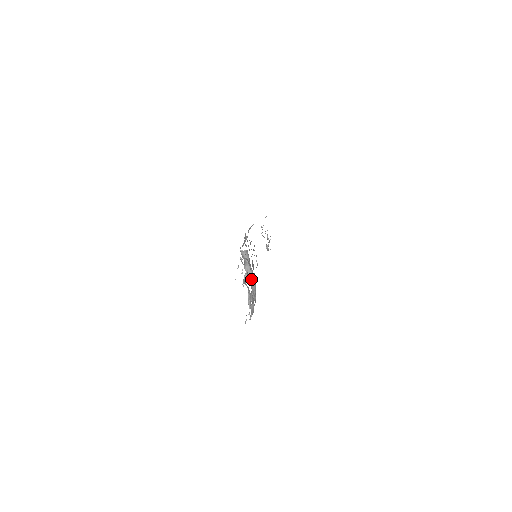
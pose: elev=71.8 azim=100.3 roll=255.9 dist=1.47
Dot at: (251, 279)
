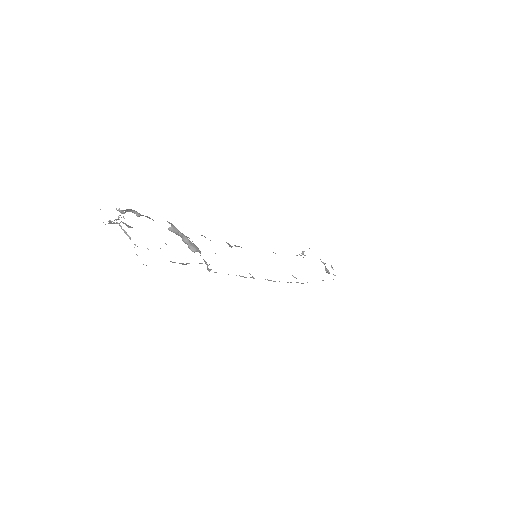
Dot at: (193, 247)
